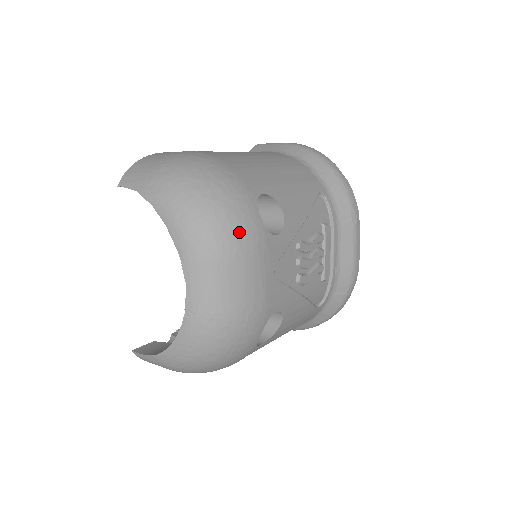
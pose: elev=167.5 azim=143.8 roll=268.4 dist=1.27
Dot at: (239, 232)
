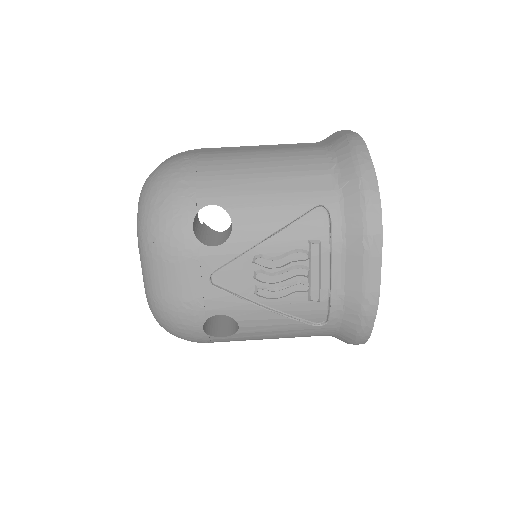
Dot at: (165, 238)
